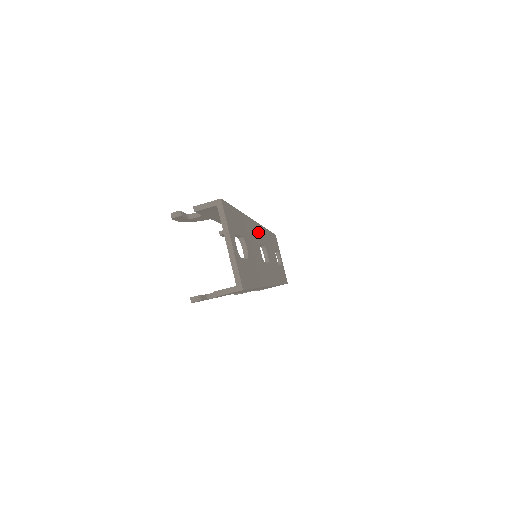
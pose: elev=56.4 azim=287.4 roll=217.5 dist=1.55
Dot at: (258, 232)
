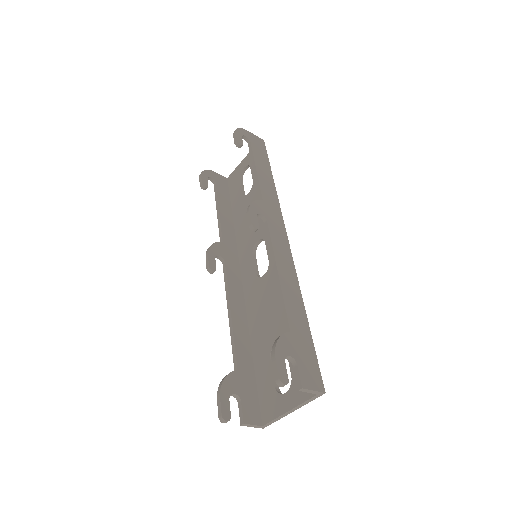
Dot at: occluded
